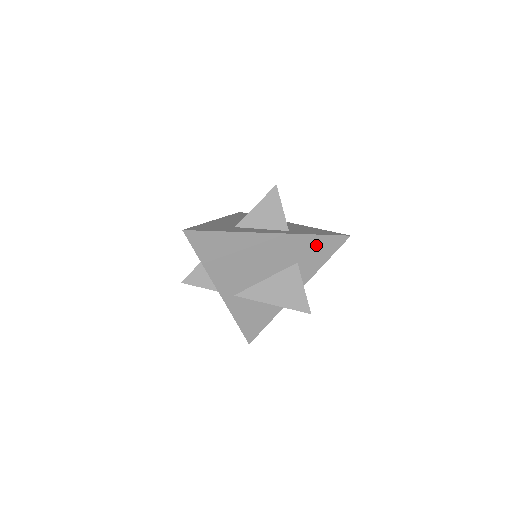
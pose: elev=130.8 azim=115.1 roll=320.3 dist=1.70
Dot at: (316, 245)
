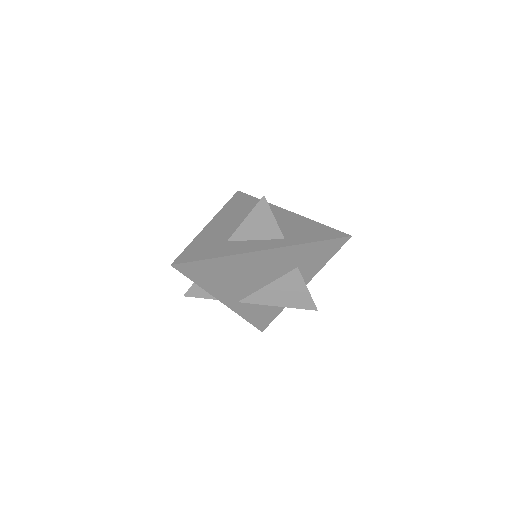
Dot at: (315, 250)
